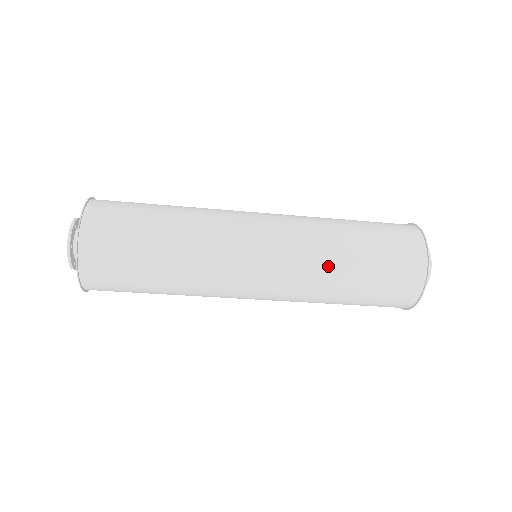
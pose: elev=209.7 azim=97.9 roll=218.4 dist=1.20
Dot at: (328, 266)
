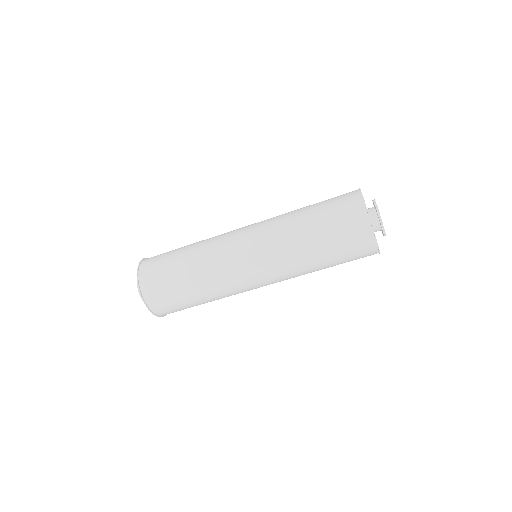
Dot at: (289, 223)
